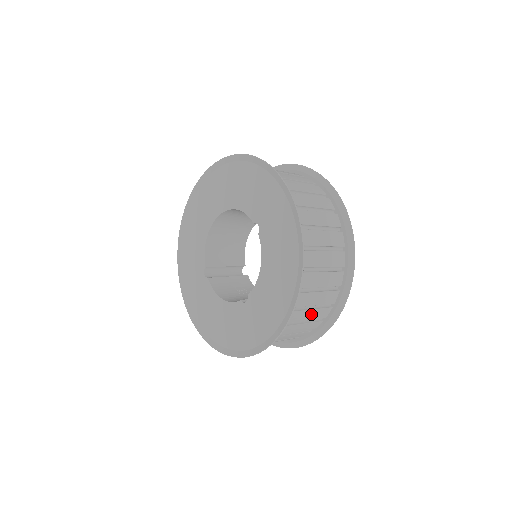
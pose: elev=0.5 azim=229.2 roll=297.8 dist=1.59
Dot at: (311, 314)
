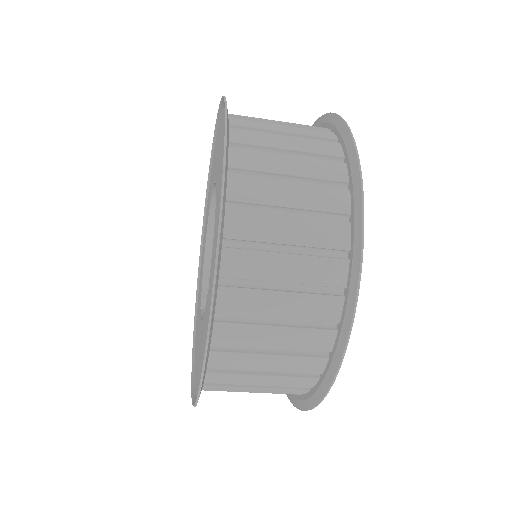
Dot at: (297, 267)
